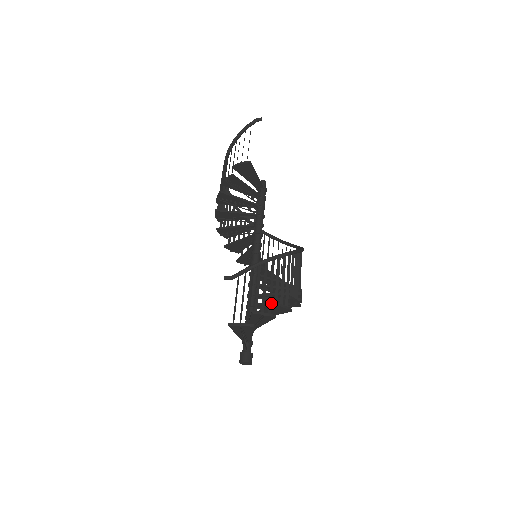
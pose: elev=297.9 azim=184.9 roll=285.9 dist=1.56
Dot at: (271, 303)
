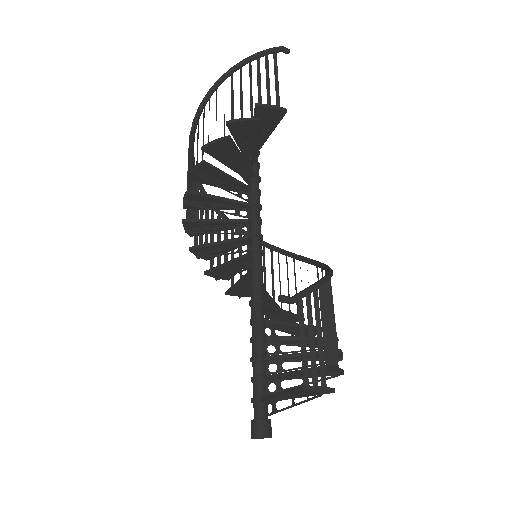
Dot at: (337, 350)
